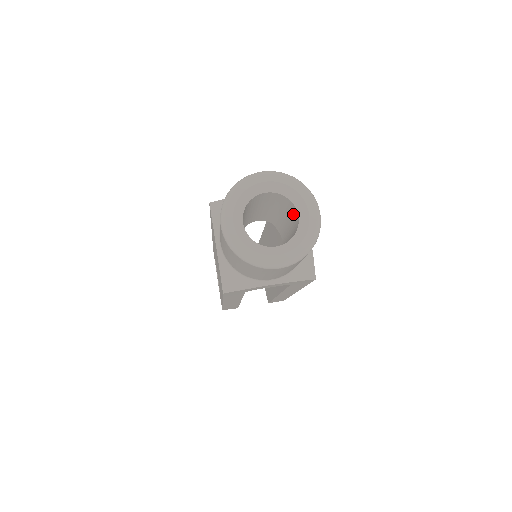
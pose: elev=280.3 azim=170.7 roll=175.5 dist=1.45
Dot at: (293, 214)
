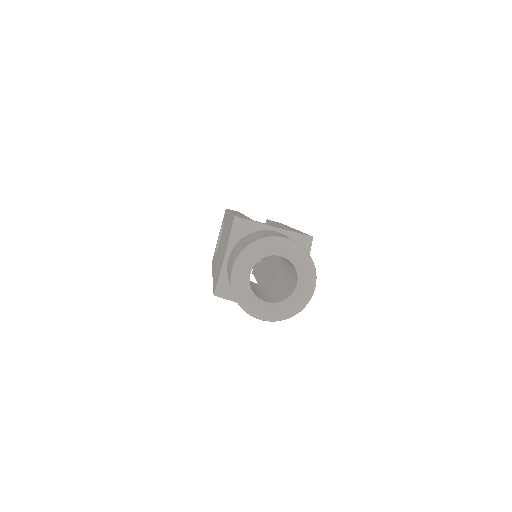
Dot at: (294, 276)
